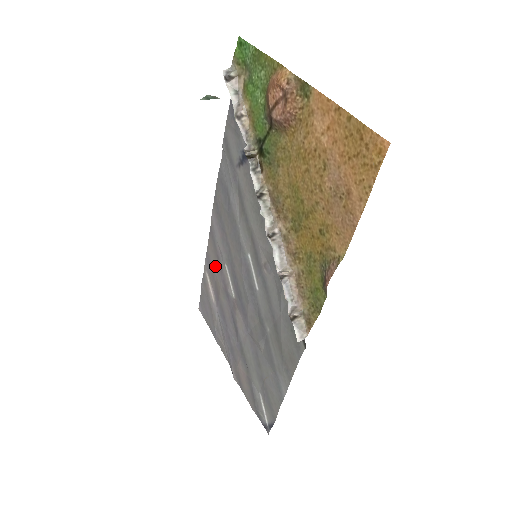
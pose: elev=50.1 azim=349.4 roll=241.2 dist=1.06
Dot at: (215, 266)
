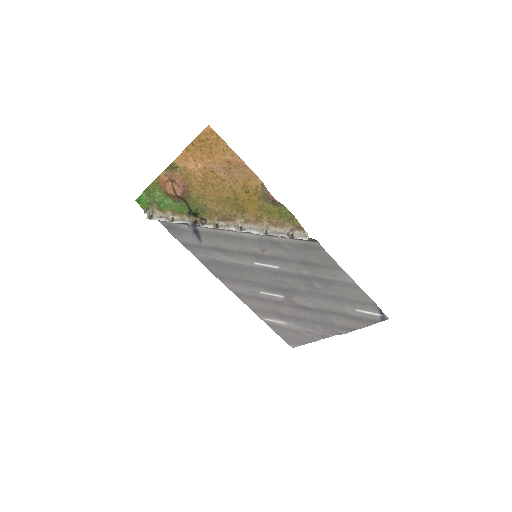
Dot at: (261, 305)
